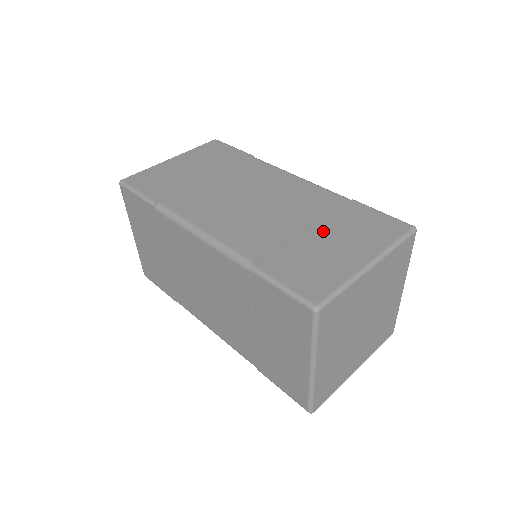
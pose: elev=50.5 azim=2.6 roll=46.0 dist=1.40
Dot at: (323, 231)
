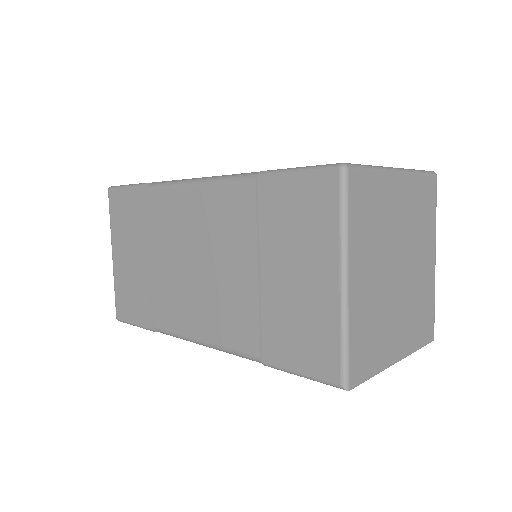
Dot at: occluded
